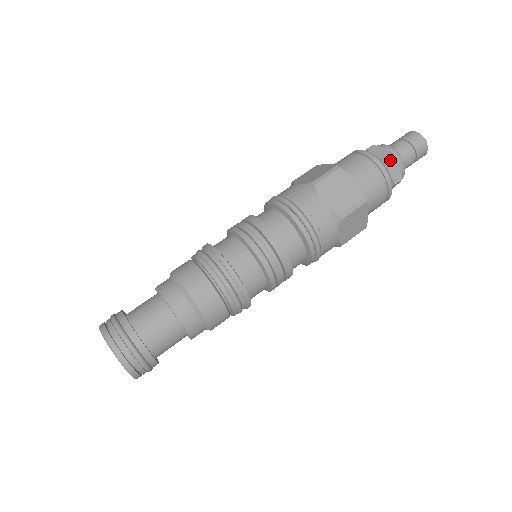
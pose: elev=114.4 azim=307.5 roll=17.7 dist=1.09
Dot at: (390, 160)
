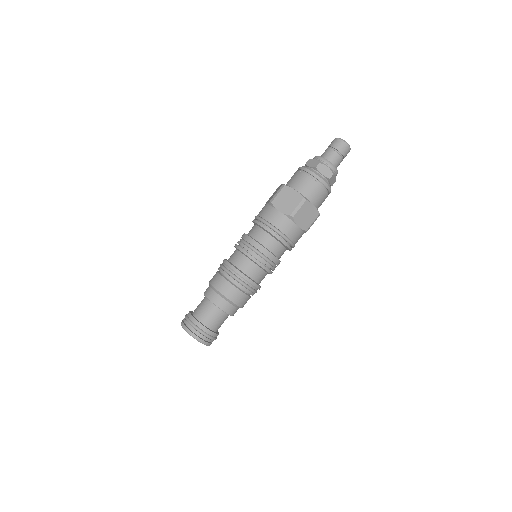
Dot at: (331, 177)
